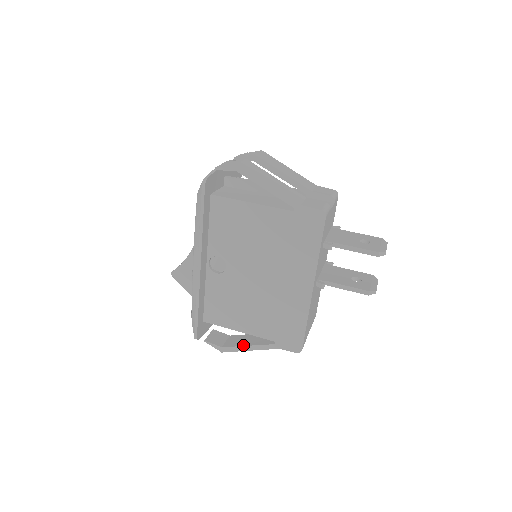
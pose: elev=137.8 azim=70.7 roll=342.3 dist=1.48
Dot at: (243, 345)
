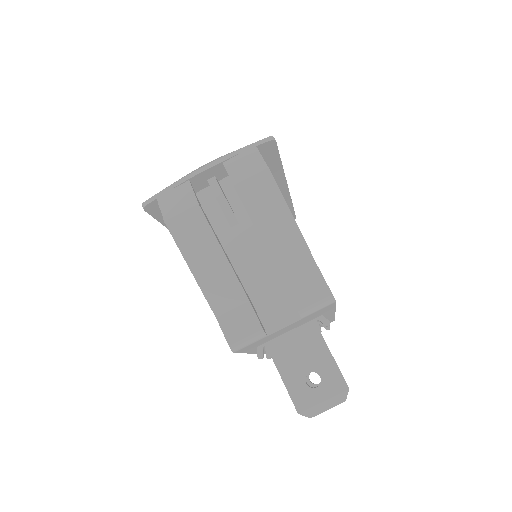
Dot at: occluded
